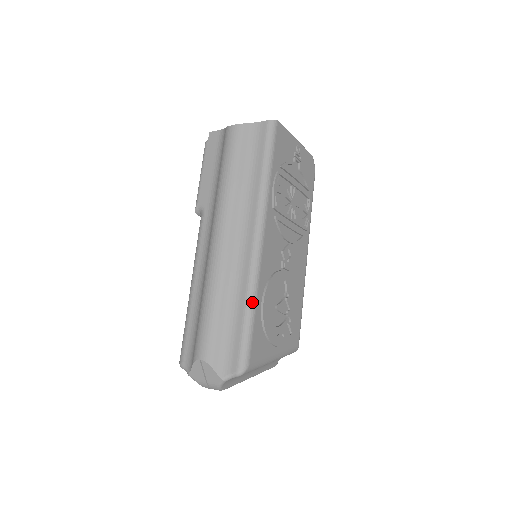
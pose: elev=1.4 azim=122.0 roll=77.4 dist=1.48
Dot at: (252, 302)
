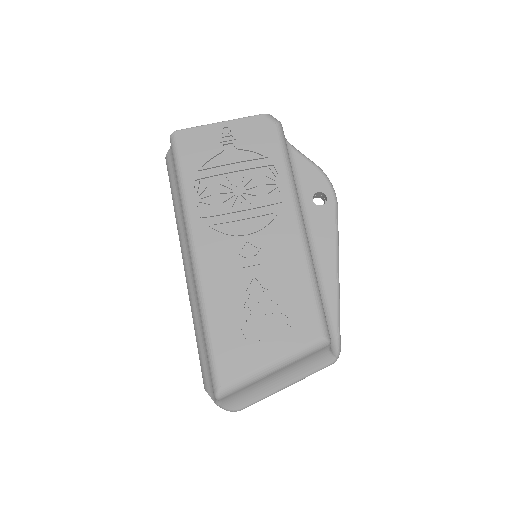
Dot at: (204, 323)
